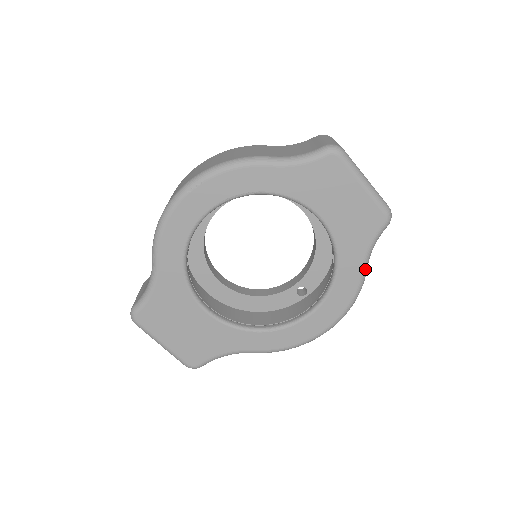
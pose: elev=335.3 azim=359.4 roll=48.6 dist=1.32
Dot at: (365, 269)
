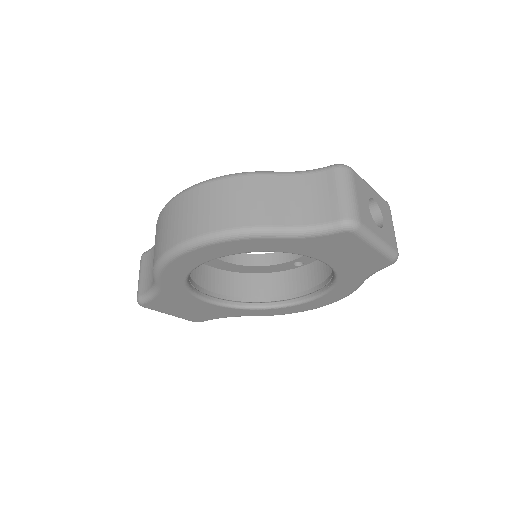
Dot at: occluded
